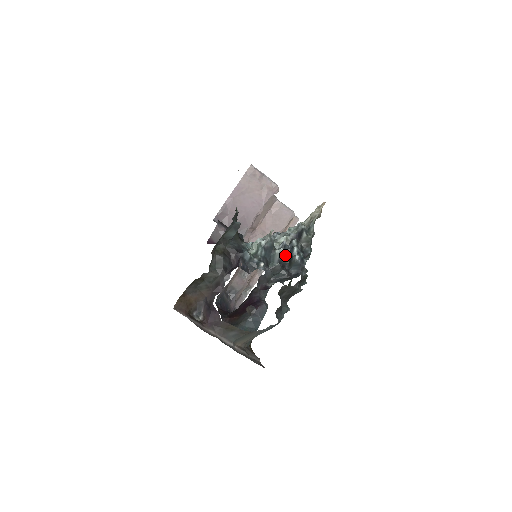
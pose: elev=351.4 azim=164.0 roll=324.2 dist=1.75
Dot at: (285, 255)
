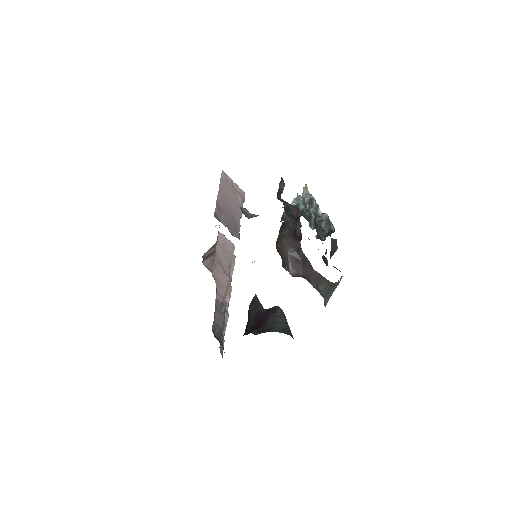
Dot at: (317, 214)
